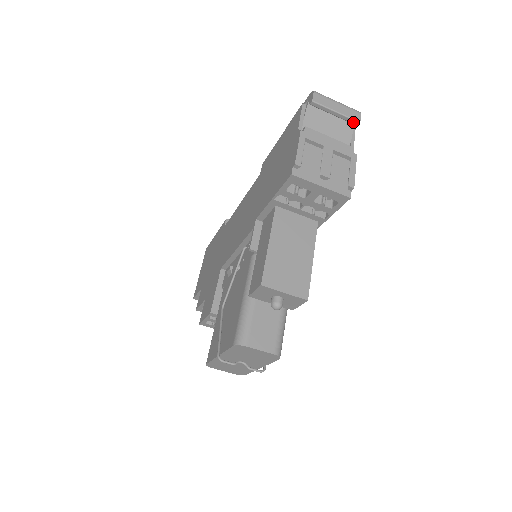
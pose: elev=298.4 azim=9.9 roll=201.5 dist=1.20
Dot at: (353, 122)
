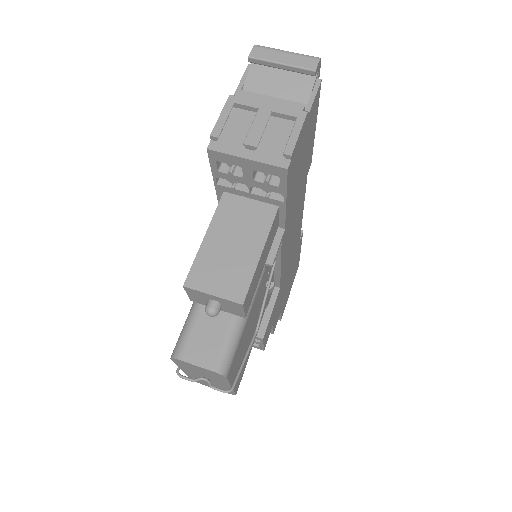
Dot at: (307, 72)
